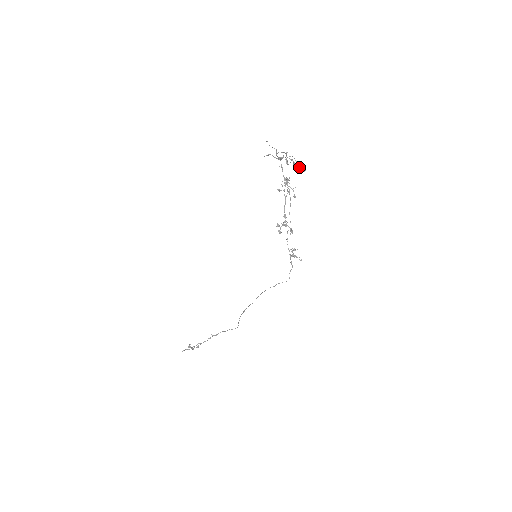
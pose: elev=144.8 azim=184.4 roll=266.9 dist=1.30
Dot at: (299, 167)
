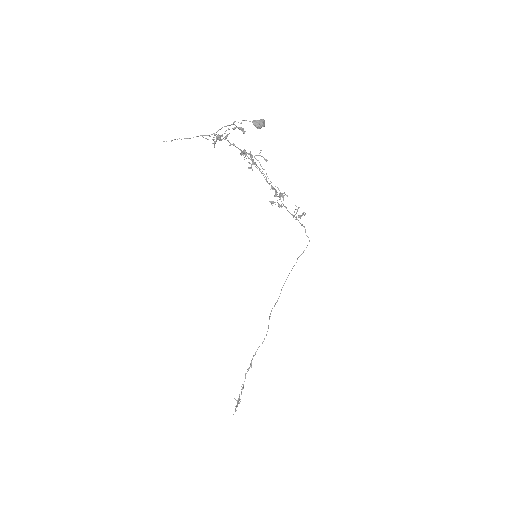
Dot at: (259, 125)
